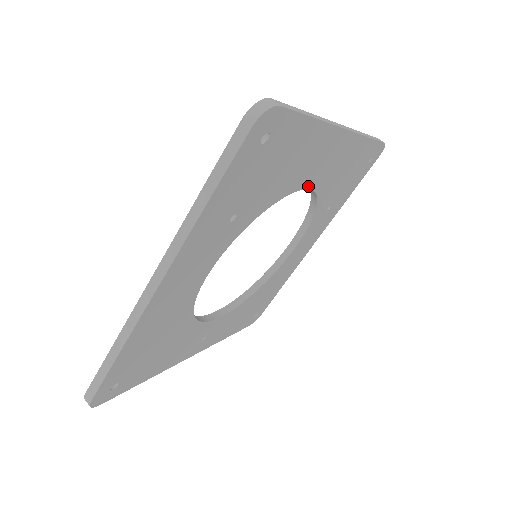
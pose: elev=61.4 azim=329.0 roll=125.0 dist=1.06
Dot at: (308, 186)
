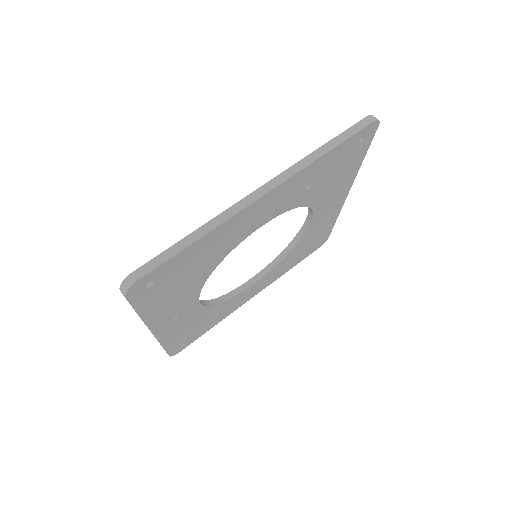
Dot at: (314, 218)
